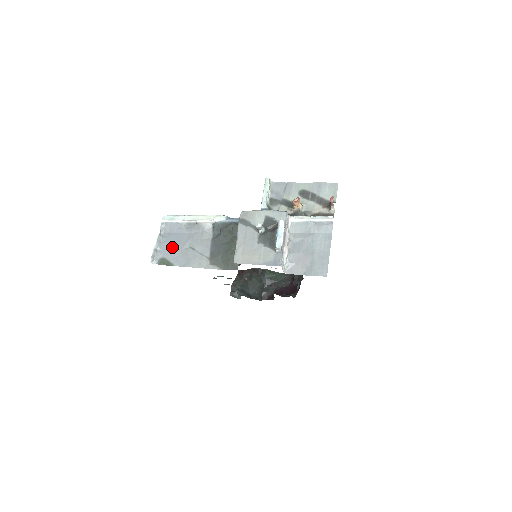
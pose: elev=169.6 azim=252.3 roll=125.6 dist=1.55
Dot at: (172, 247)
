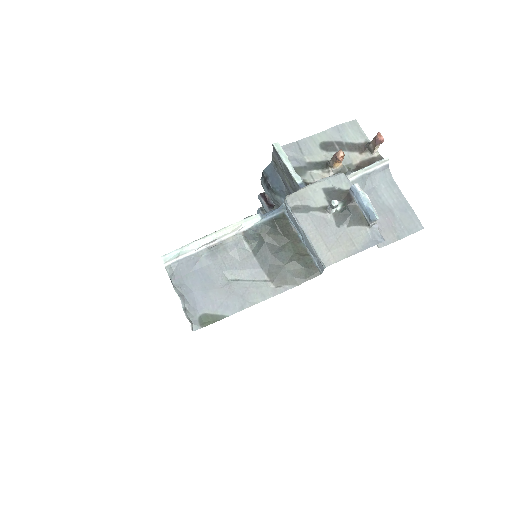
Dot at: (204, 293)
